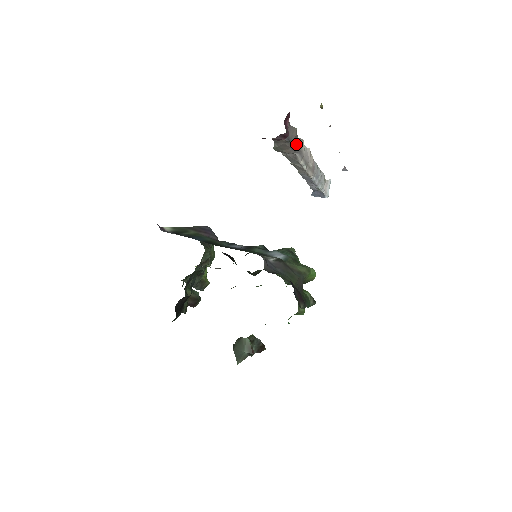
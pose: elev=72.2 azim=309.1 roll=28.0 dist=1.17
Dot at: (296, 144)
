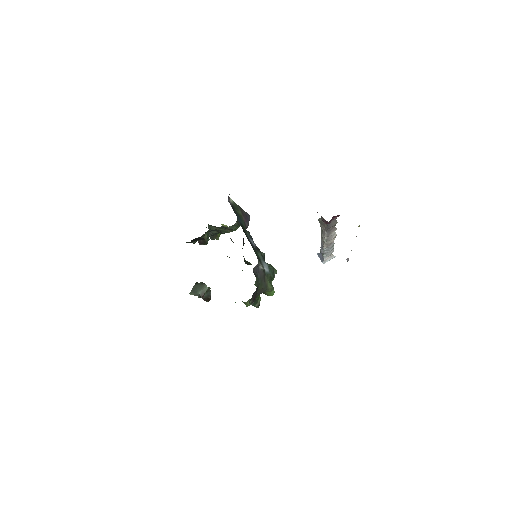
Dot at: (331, 228)
